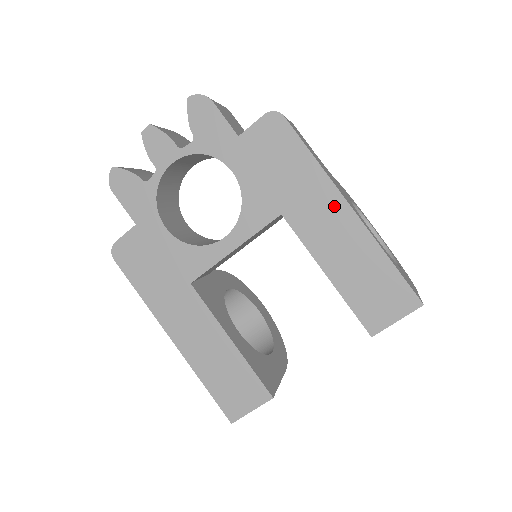
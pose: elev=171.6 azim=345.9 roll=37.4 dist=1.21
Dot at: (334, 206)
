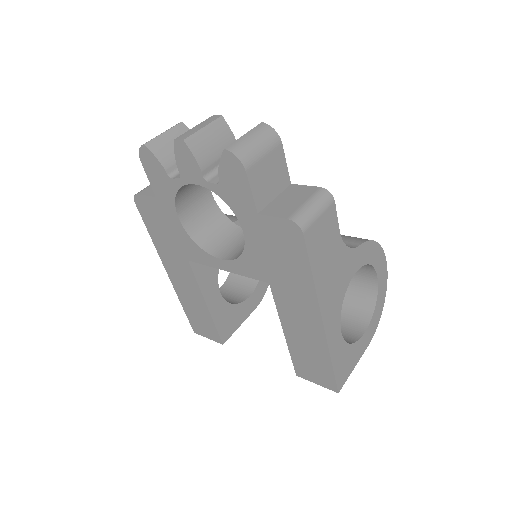
Dot at: (310, 312)
